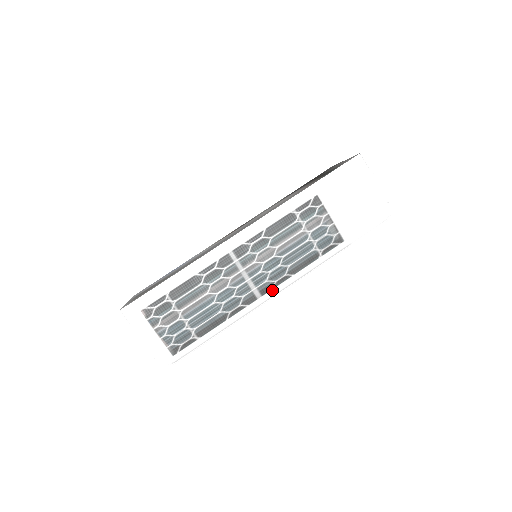
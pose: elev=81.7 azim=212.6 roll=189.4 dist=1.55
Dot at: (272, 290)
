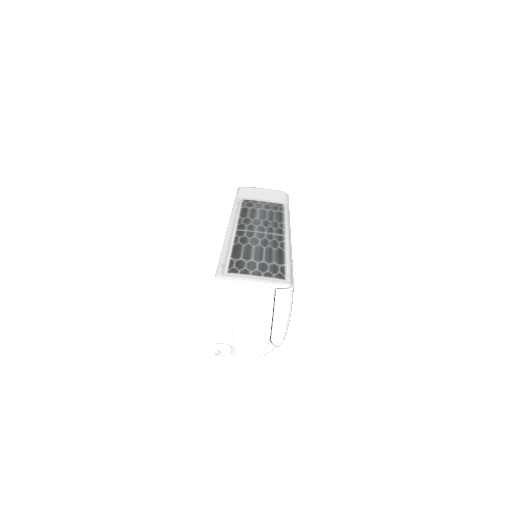
Dot at: (284, 231)
